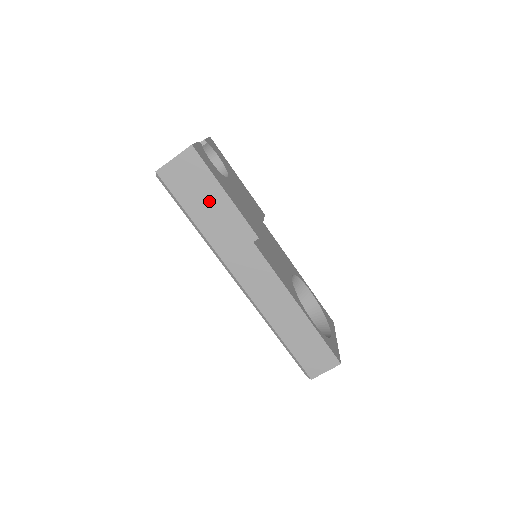
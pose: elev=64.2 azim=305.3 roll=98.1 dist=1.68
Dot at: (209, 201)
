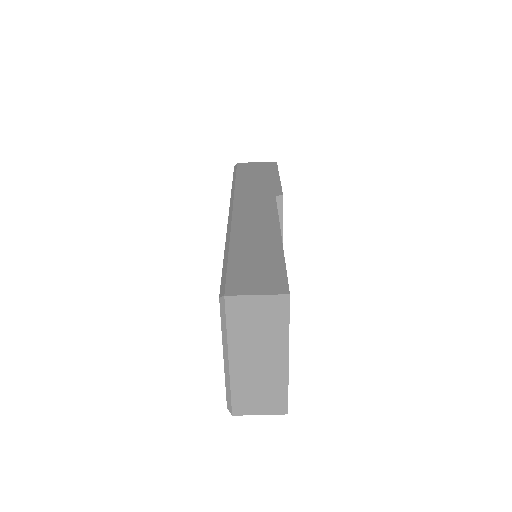
Dot at: (261, 176)
